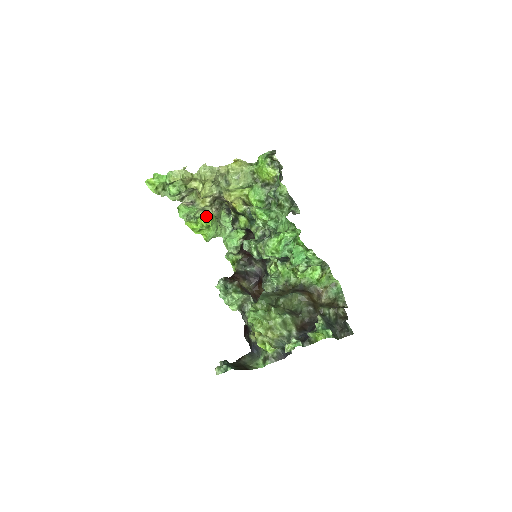
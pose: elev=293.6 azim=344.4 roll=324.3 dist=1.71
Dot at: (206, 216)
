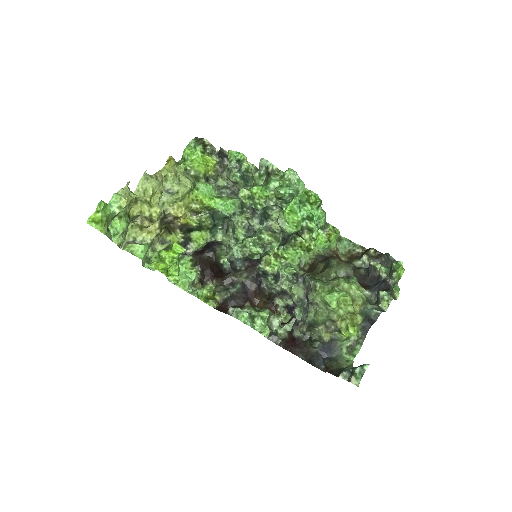
Dot at: occluded
